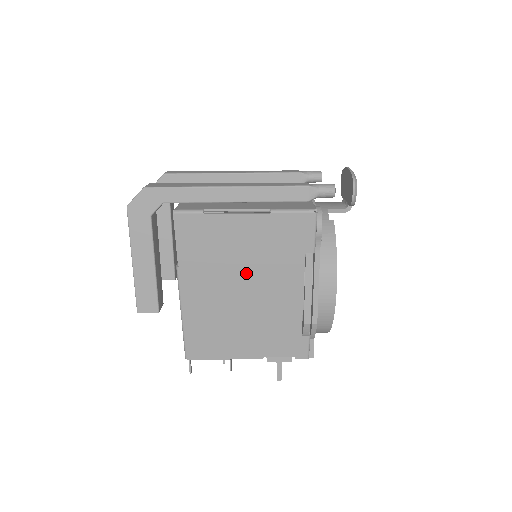
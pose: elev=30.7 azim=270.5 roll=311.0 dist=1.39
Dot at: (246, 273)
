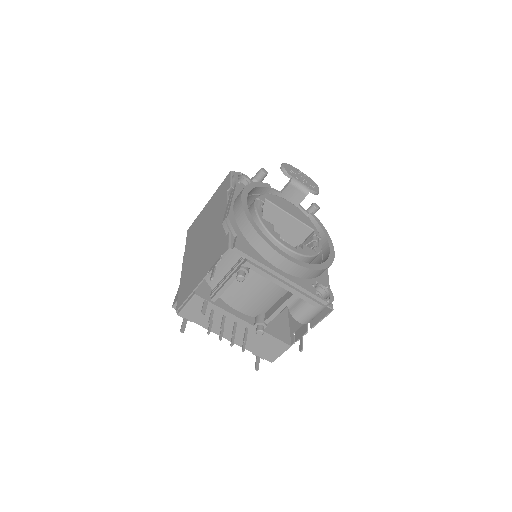
Dot at: (206, 228)
